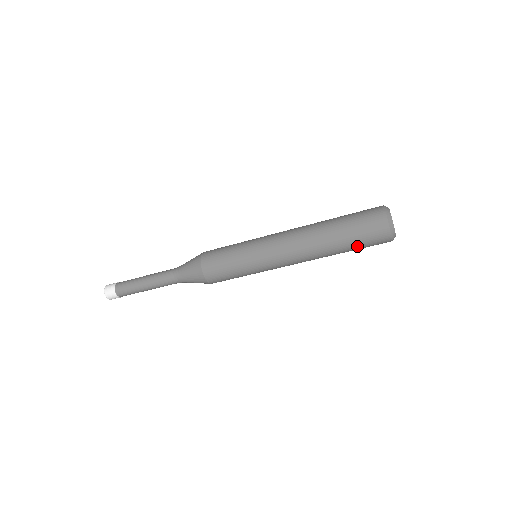
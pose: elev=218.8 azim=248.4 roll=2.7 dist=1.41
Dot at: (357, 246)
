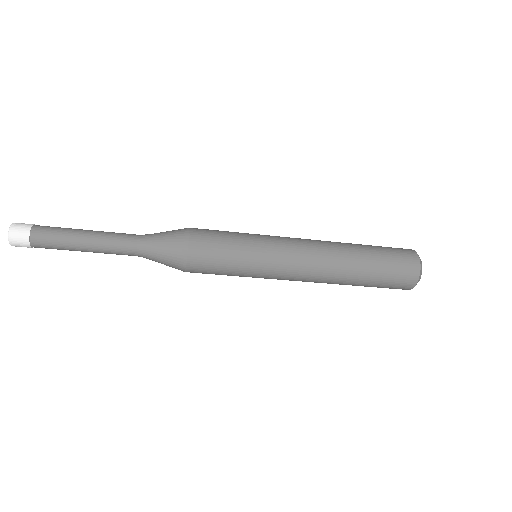
Dot at: occluded
